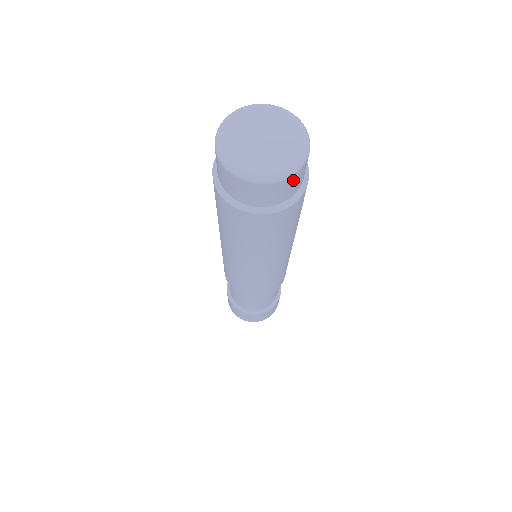
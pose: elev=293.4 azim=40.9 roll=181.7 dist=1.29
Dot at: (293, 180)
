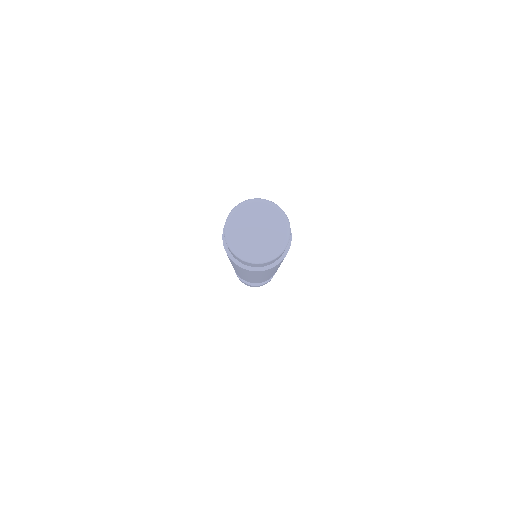
Dot at: occluded
